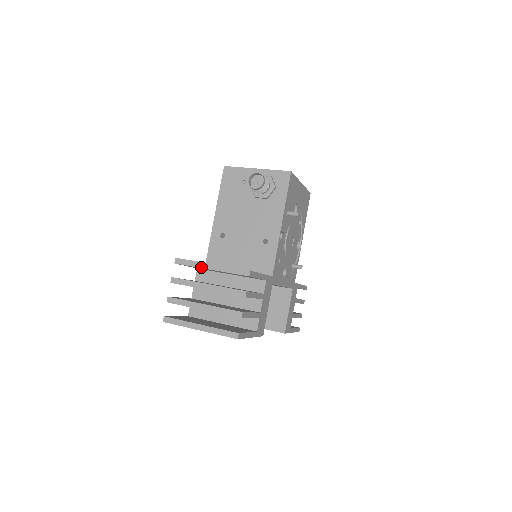
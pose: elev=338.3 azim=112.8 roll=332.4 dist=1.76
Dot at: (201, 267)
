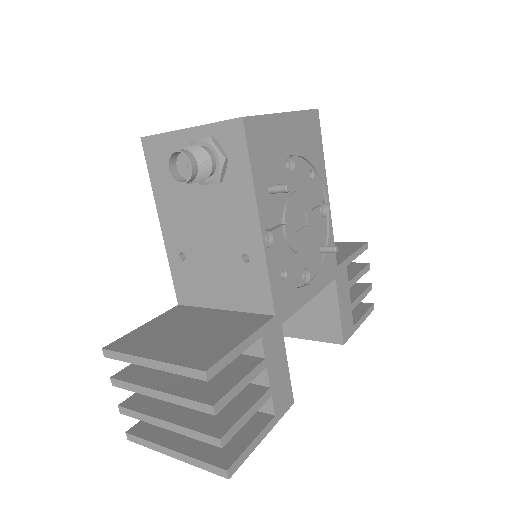
Dot at: (137, 364)
